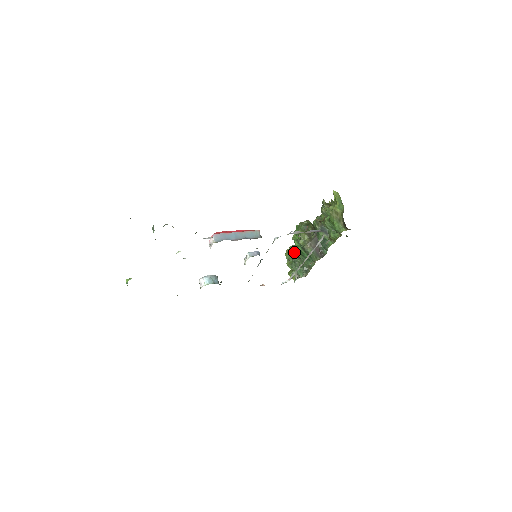
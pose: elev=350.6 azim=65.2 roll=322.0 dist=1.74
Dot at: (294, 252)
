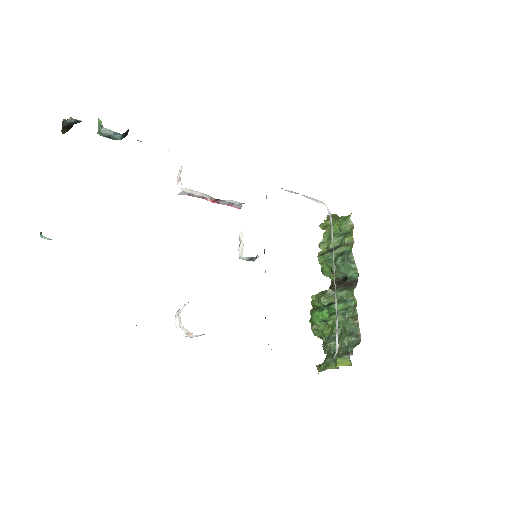
Dot at: (326, 346)
